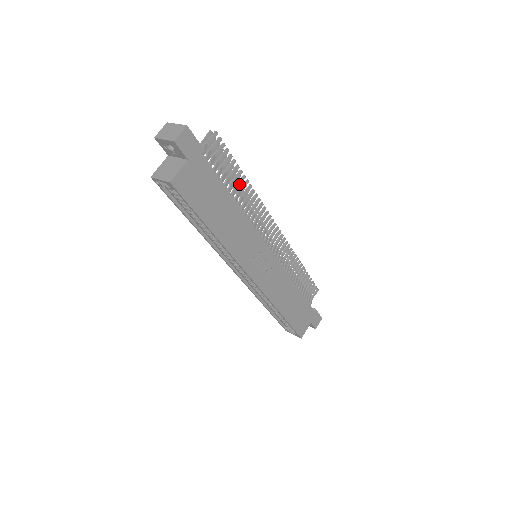
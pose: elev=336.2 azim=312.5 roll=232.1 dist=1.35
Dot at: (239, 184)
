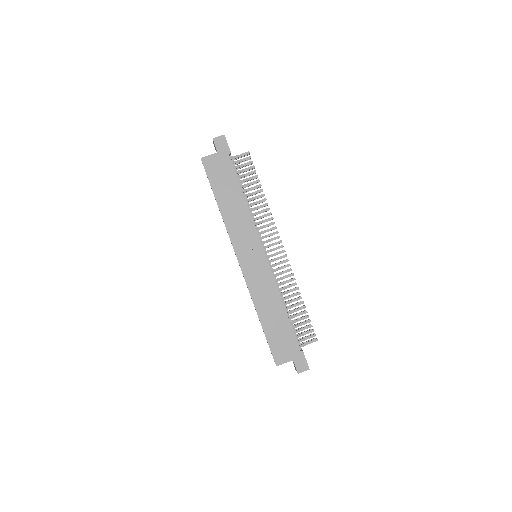
Dot at: (256, 193)
